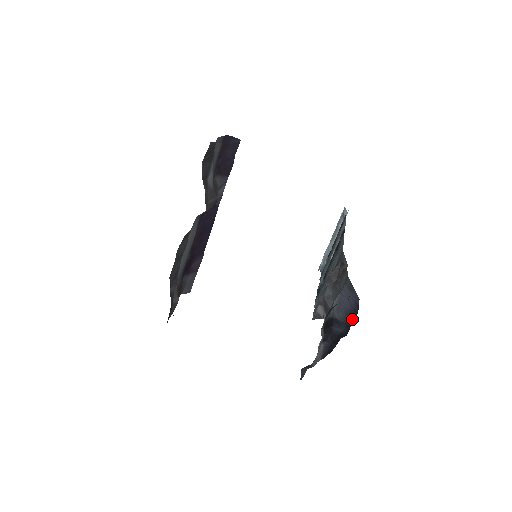
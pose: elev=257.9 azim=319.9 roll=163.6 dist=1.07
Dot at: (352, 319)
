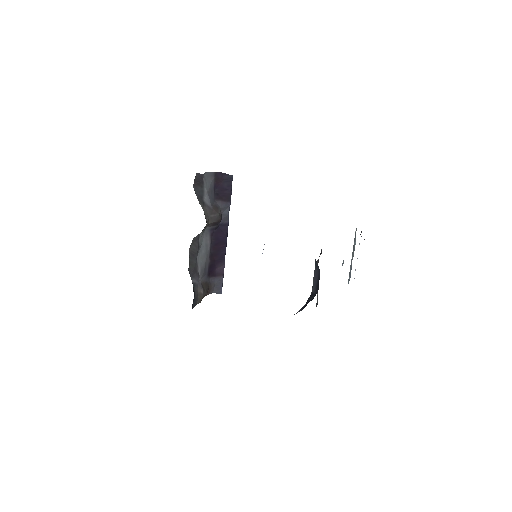
Dot at: (318, 288)
